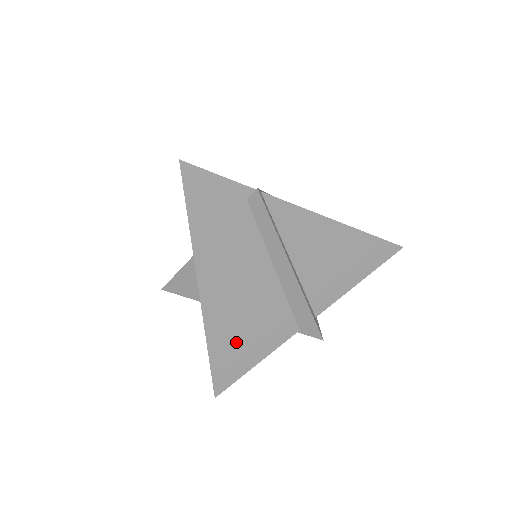
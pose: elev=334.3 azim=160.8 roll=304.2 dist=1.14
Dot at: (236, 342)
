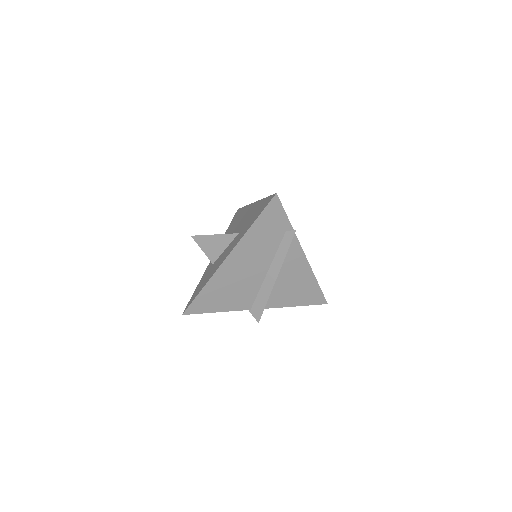
Dot at: (219, 293)
